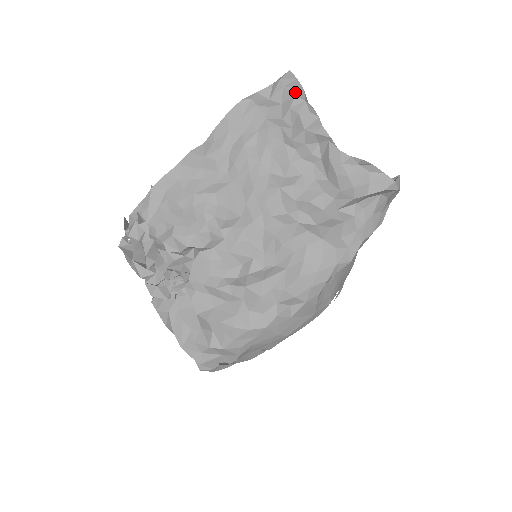
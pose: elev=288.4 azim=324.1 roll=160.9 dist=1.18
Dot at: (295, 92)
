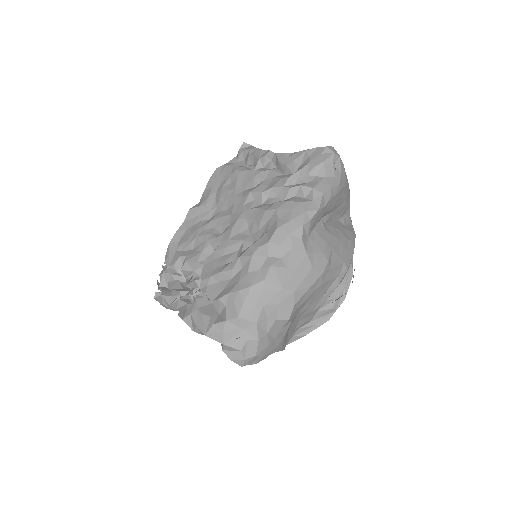
Dot at: (250, 149)
